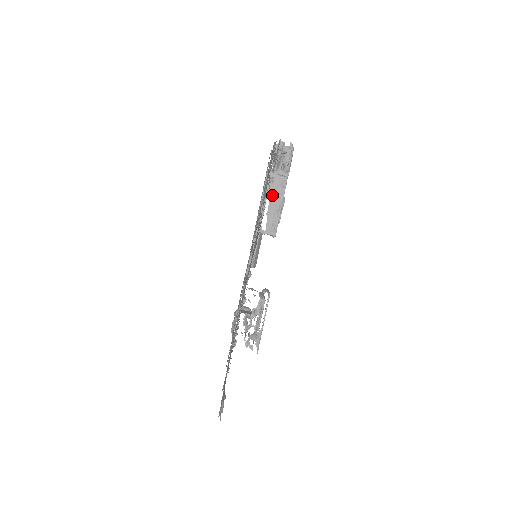
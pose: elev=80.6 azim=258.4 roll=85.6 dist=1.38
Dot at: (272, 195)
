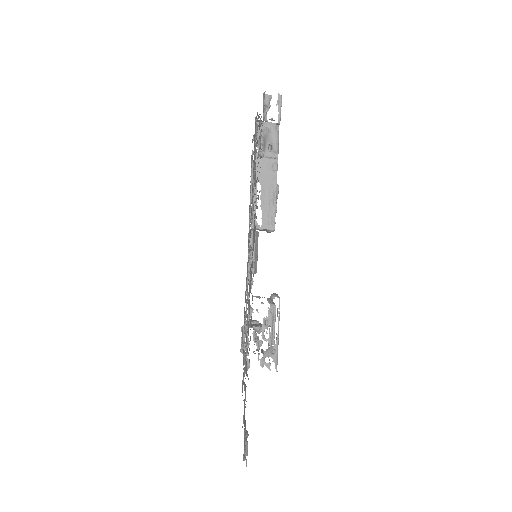
Dot at: (263, 182)
